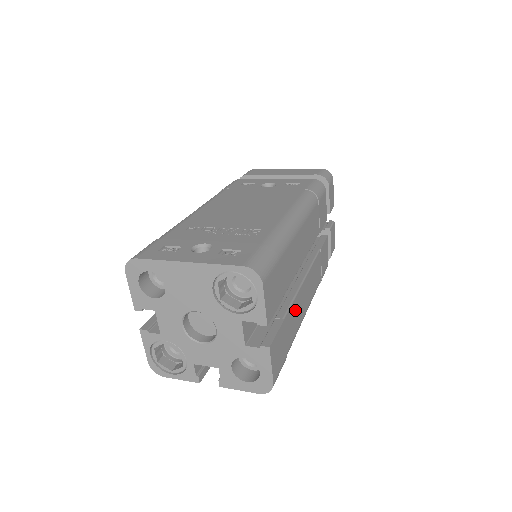
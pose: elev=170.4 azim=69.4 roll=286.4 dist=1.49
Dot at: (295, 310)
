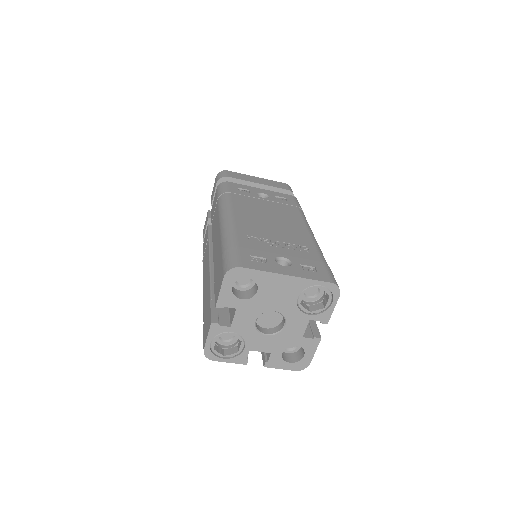
Dot at: occluded
